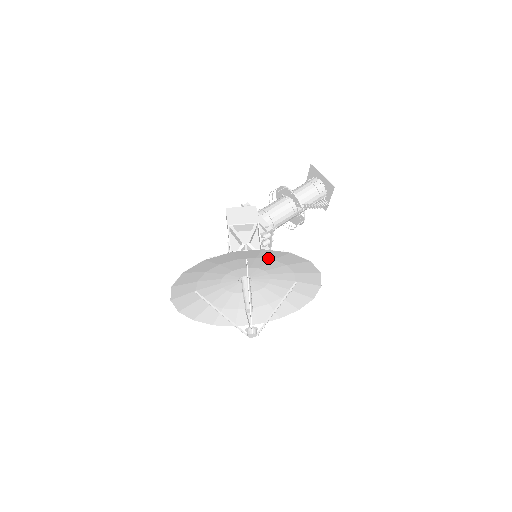
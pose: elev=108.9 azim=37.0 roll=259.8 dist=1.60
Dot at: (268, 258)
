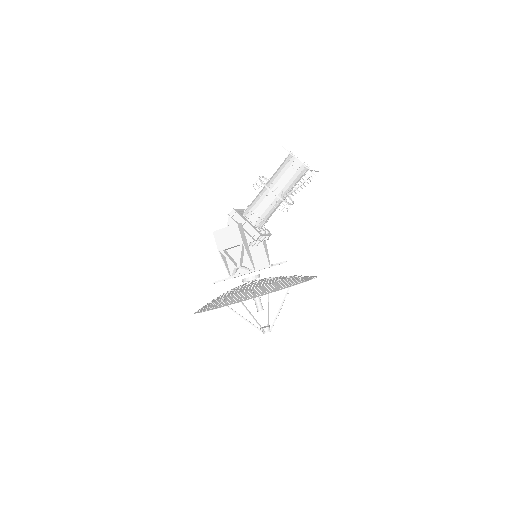
Dot at: (254, 289)
